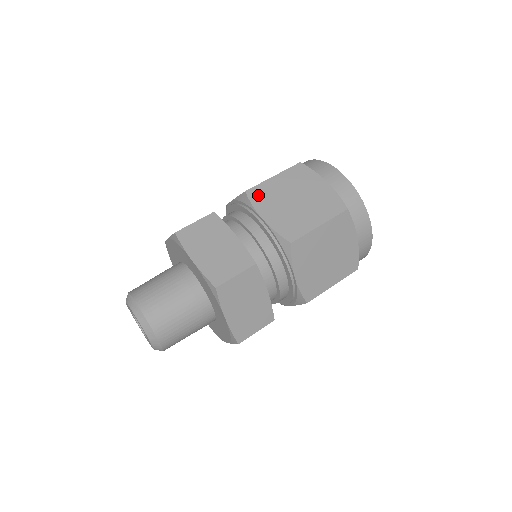
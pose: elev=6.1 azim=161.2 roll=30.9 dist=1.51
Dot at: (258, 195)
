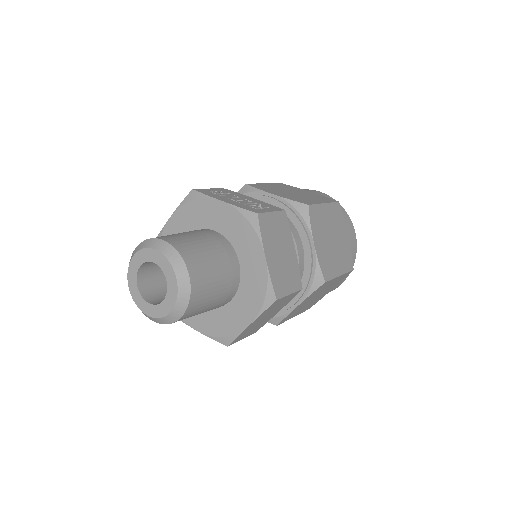
Dot at: (315, 216)
